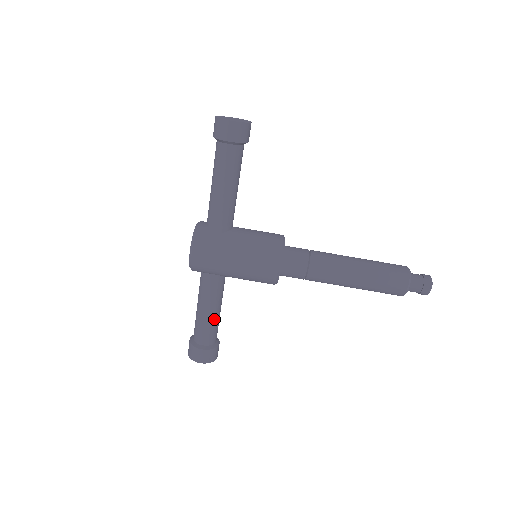
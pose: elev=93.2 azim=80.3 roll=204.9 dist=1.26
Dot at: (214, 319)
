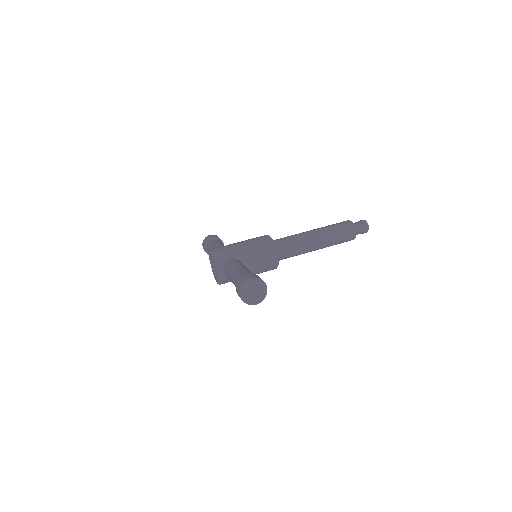
Dot at: occluded
